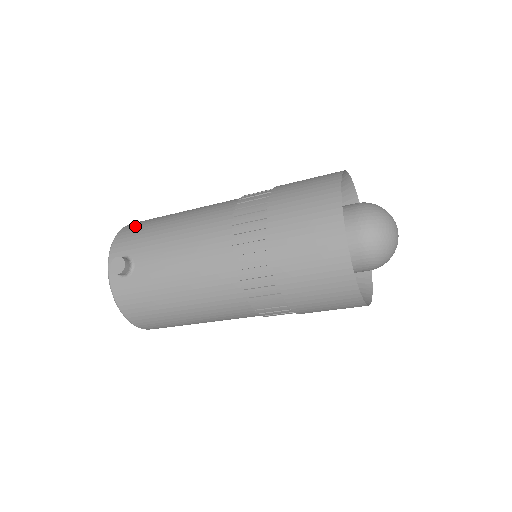
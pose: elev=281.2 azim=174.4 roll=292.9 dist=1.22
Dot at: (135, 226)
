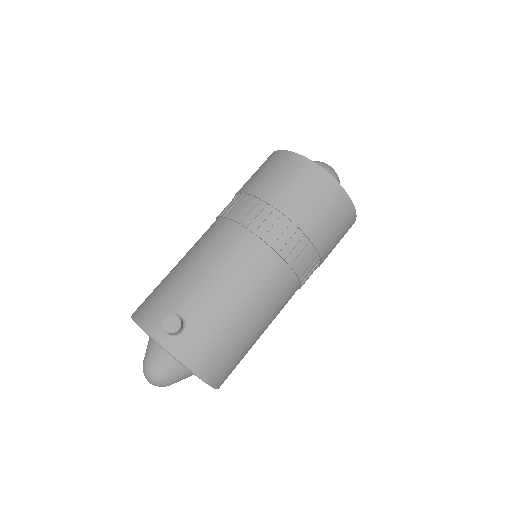
Dot at: (146, 303)
